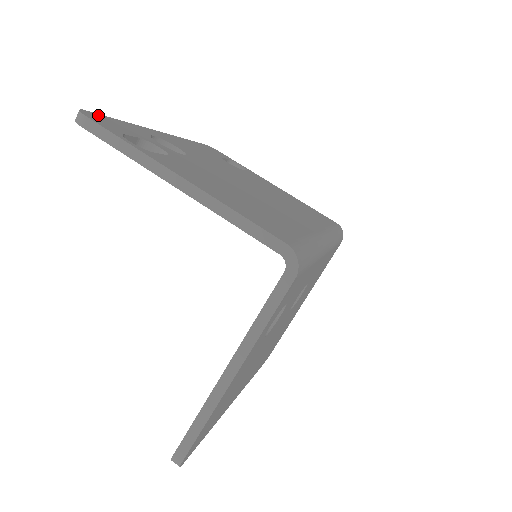
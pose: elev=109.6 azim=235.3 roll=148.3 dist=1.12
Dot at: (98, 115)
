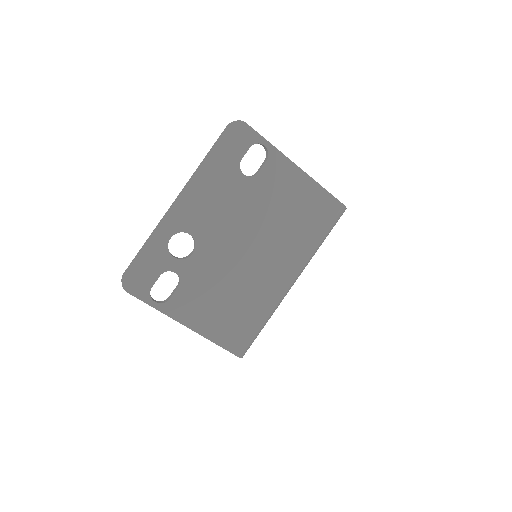
Dot at: (132, 269)
